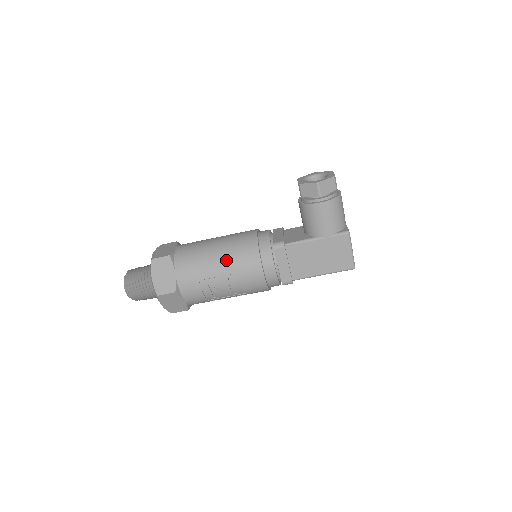
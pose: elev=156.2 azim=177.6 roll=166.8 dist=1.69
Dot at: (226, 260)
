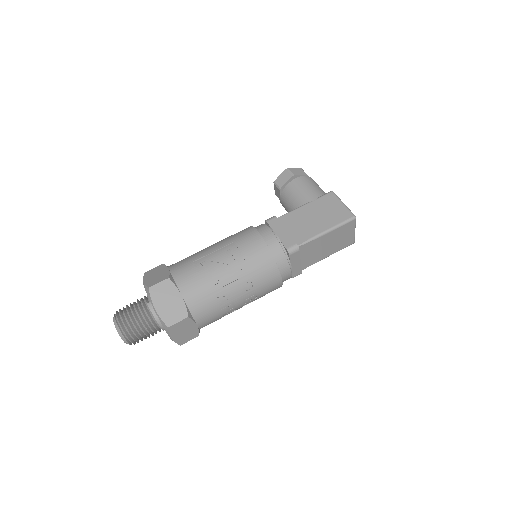
Dot at: (221, 242)
